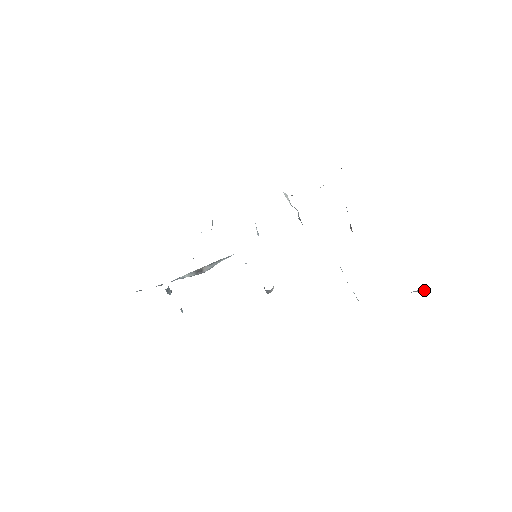
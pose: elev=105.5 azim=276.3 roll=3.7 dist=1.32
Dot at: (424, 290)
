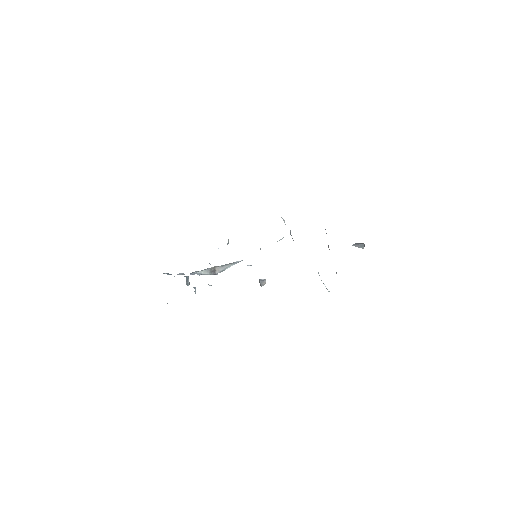
Dot at: (361, 246)
